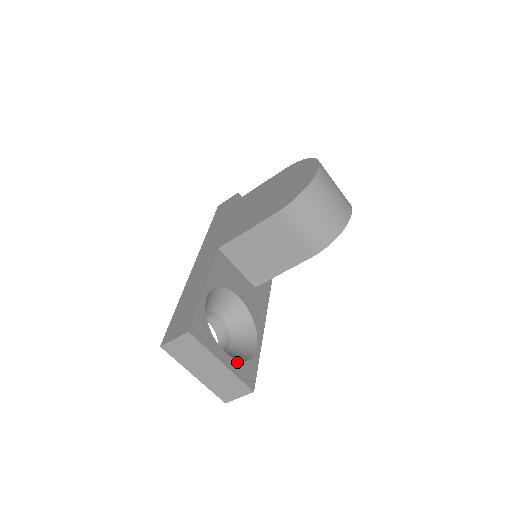
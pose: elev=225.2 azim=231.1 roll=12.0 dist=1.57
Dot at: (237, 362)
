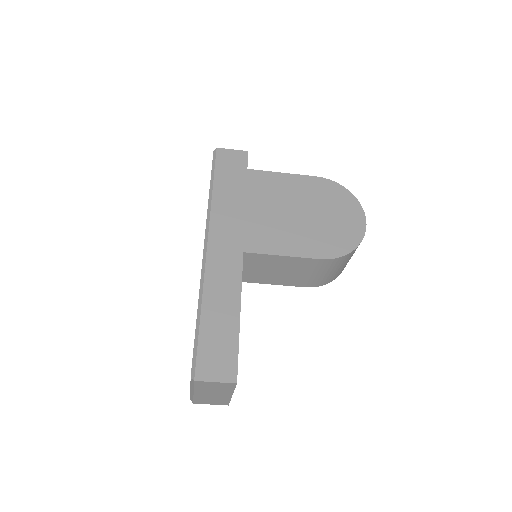
Dot at: occluded
